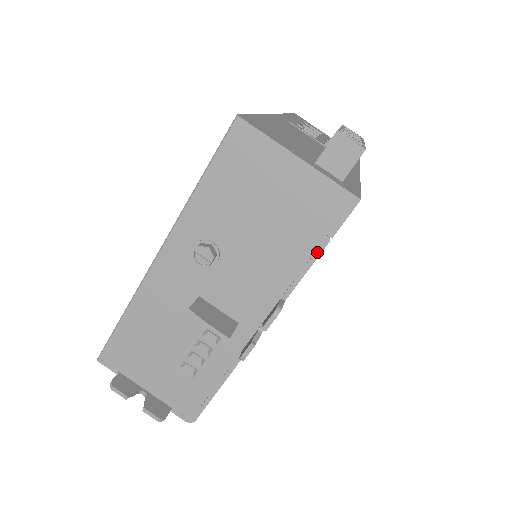
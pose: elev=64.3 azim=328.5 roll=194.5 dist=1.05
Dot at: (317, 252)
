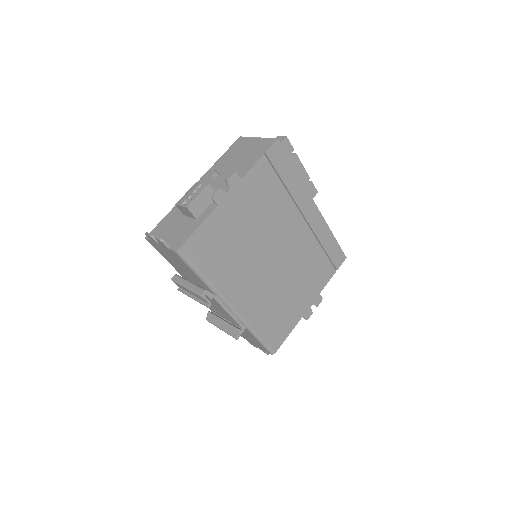
Dot at: (258, 159)
